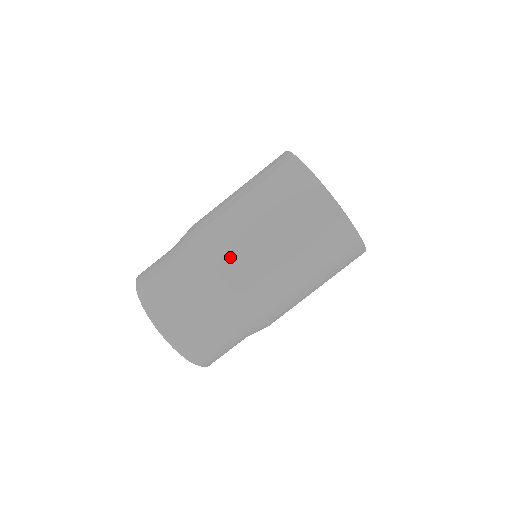
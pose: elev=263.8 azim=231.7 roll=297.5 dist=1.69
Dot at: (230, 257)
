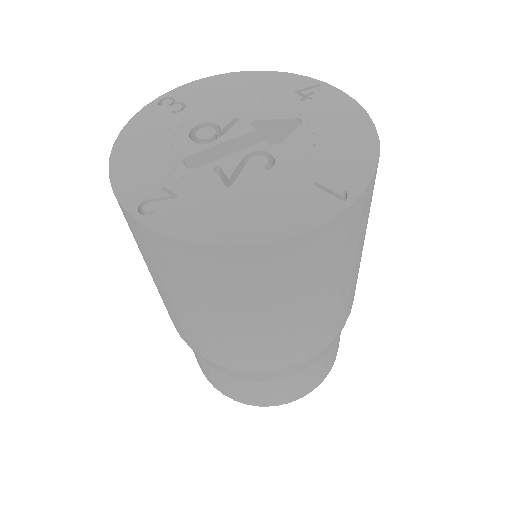
Dot at: (198, 345)
